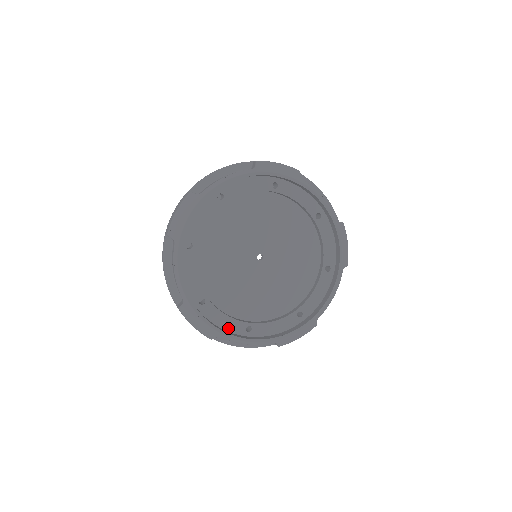
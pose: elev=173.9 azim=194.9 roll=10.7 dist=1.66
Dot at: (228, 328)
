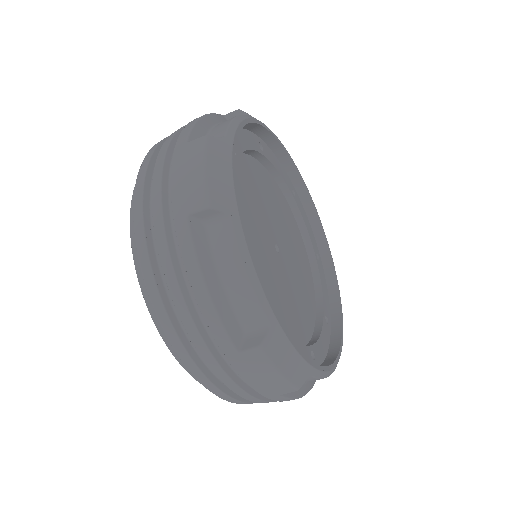
Dot at: occluded
